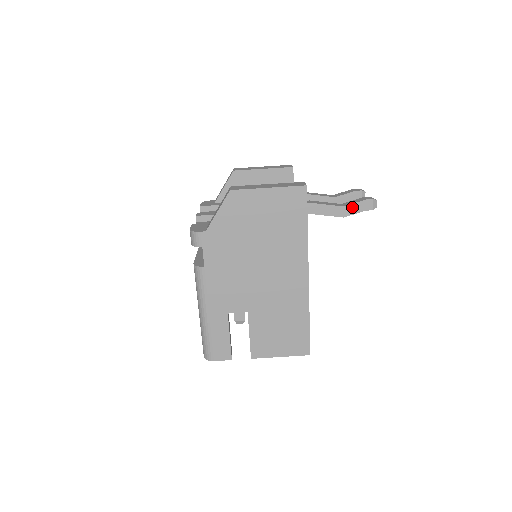
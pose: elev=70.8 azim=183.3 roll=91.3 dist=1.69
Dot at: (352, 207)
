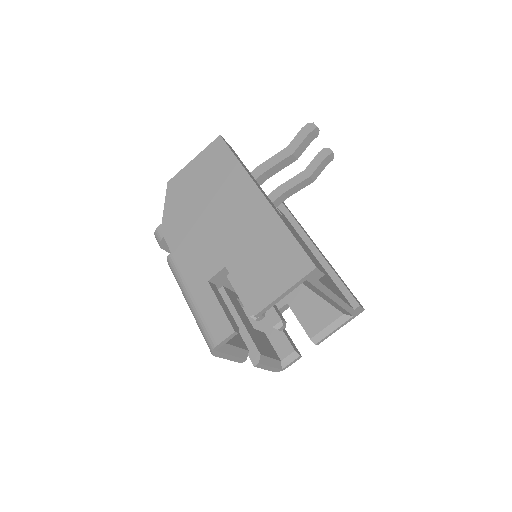
Dot at: (294, 142)
